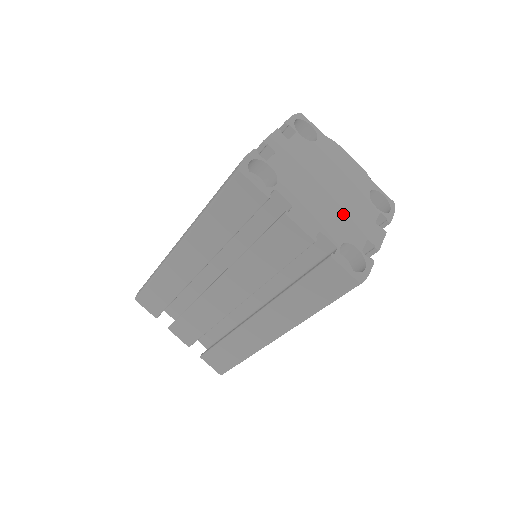
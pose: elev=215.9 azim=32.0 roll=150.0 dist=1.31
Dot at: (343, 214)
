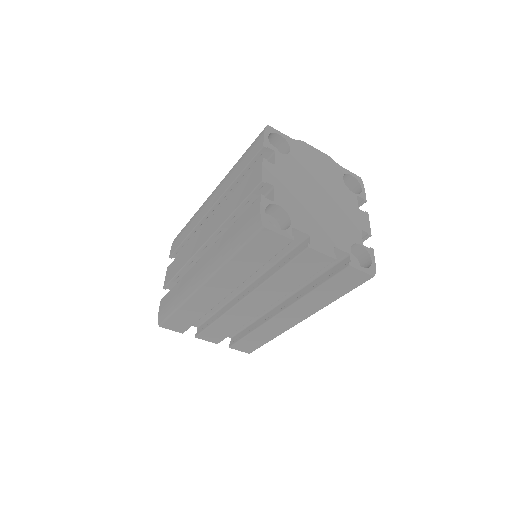
Dot at: (339, 217)
